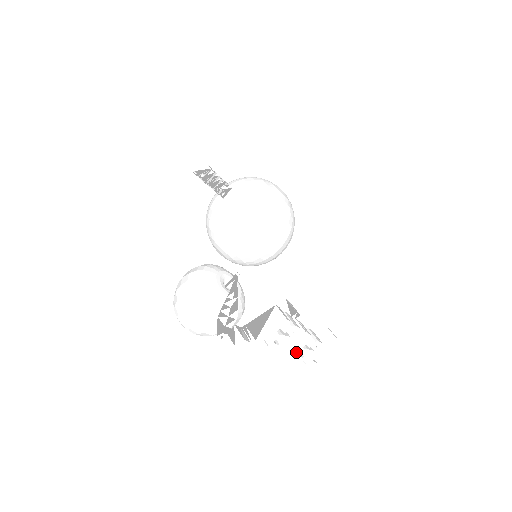
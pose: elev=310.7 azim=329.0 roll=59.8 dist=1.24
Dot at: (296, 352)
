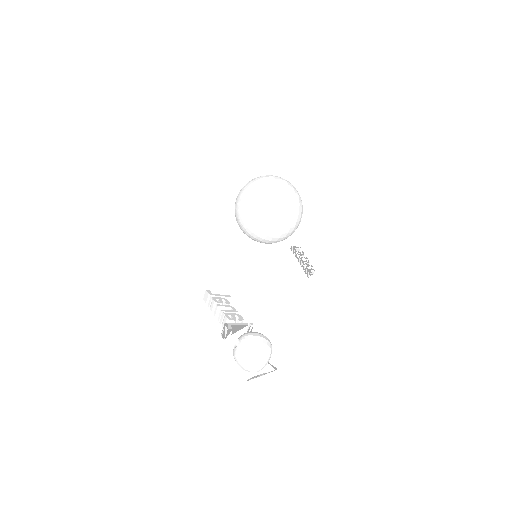
Dot at: occluded
